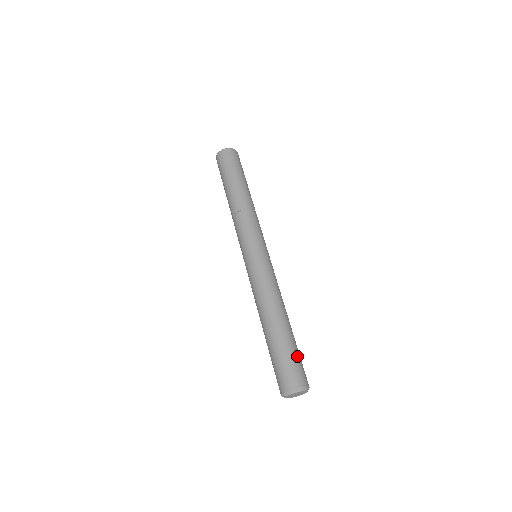
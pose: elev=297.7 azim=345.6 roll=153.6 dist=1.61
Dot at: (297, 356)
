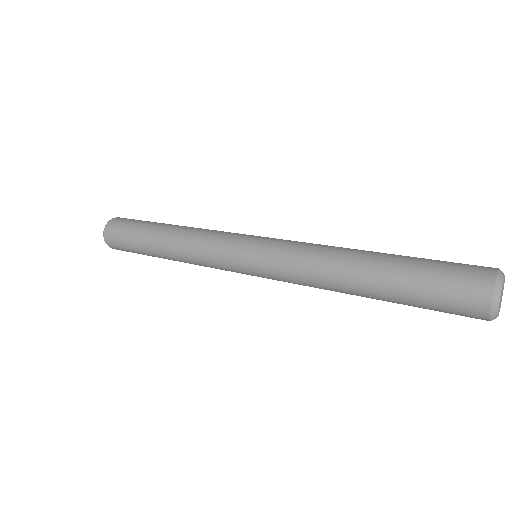
Dot at: occluded
